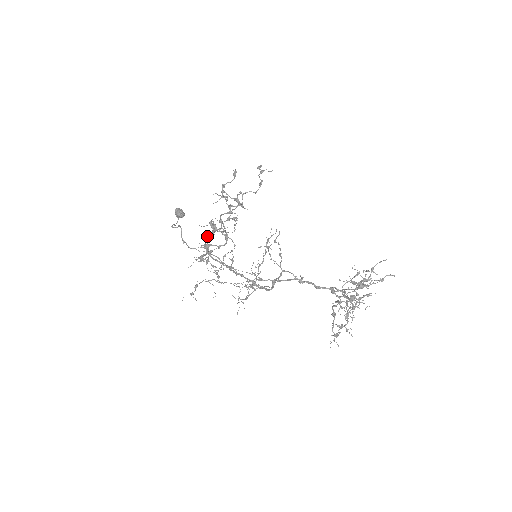
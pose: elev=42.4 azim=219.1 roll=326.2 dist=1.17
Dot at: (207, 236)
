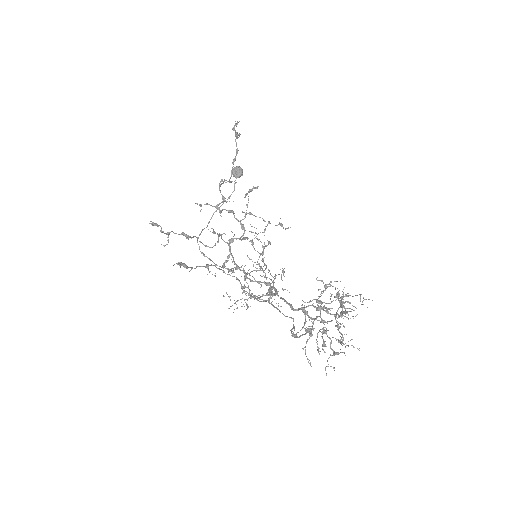
Dot at: occluded
